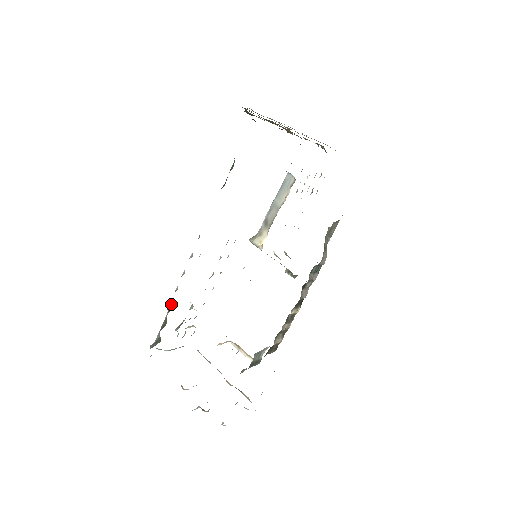
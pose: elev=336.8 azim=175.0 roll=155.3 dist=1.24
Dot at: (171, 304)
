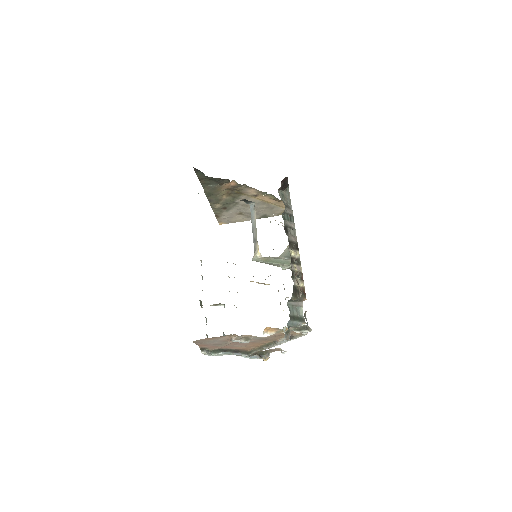
Dot at: occluded
